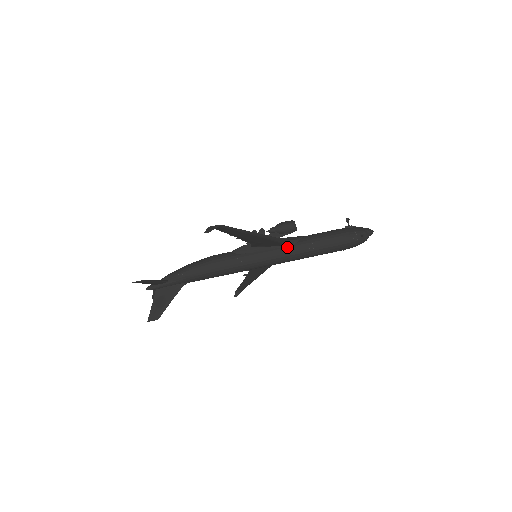
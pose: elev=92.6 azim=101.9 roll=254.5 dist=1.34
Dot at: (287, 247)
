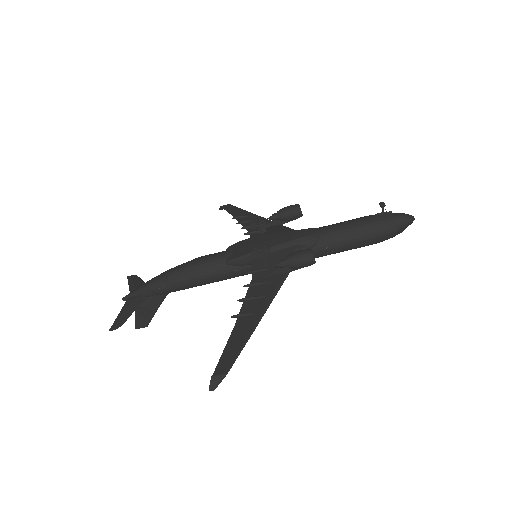
Dot at: occluded
